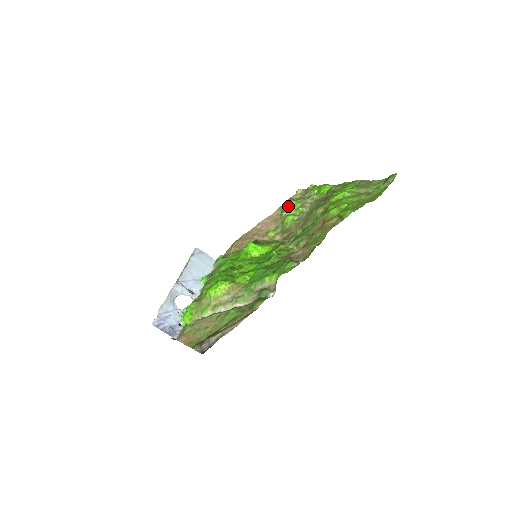
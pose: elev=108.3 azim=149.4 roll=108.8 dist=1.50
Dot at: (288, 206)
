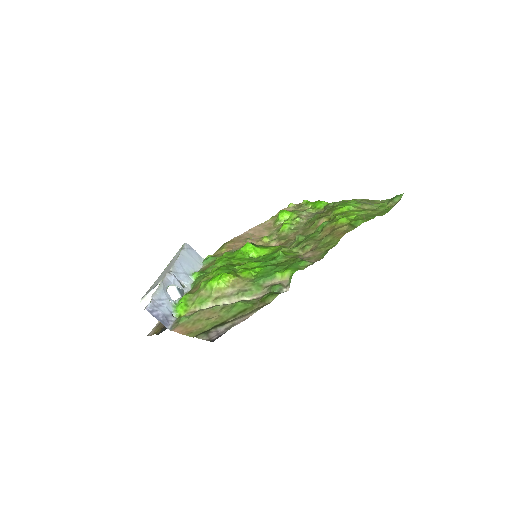
Dot at: (283, 216)
